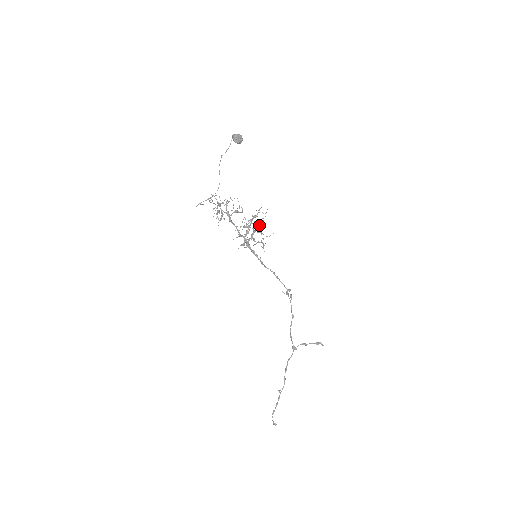
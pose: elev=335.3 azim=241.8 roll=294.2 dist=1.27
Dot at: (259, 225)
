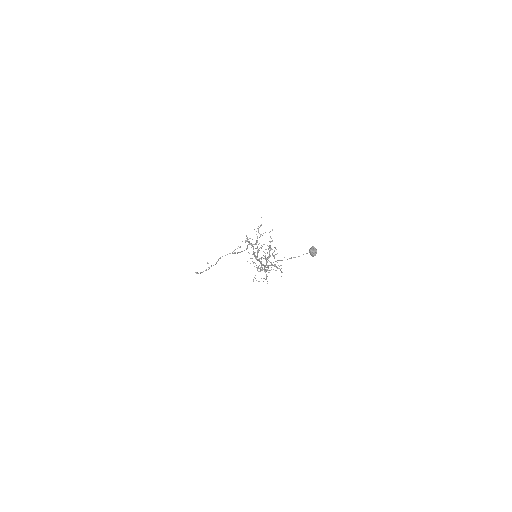
Dot at: occluded
